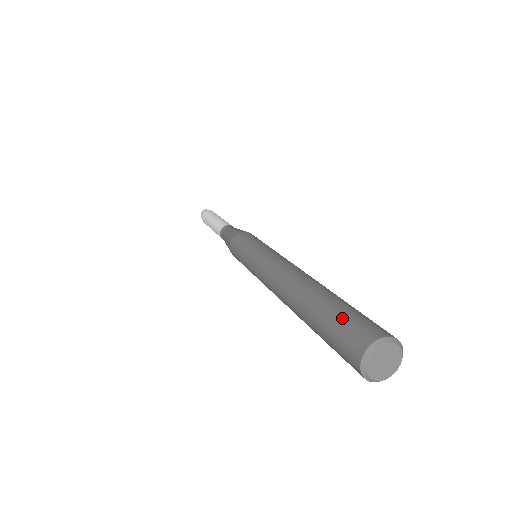
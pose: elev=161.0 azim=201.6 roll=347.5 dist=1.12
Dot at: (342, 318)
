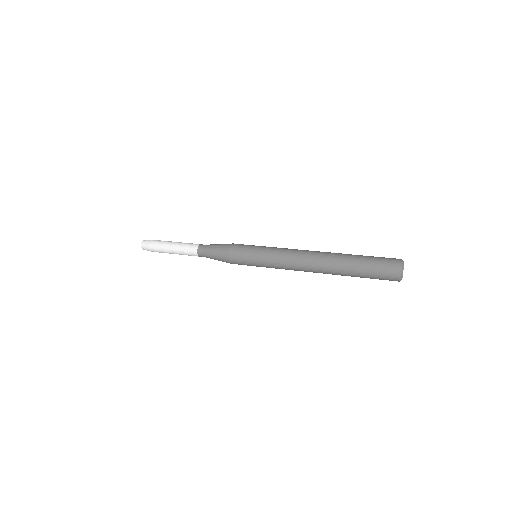
Dot at: (377, 257)
